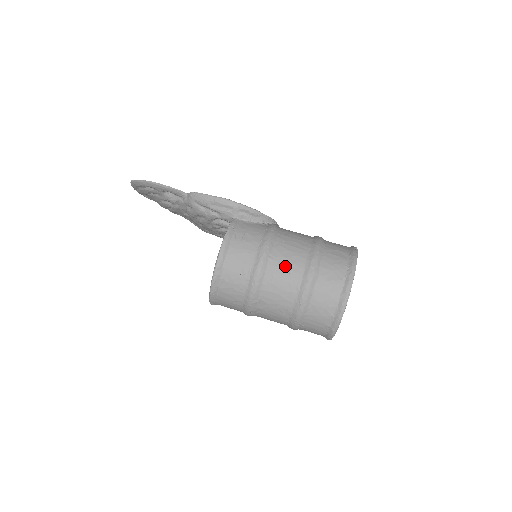
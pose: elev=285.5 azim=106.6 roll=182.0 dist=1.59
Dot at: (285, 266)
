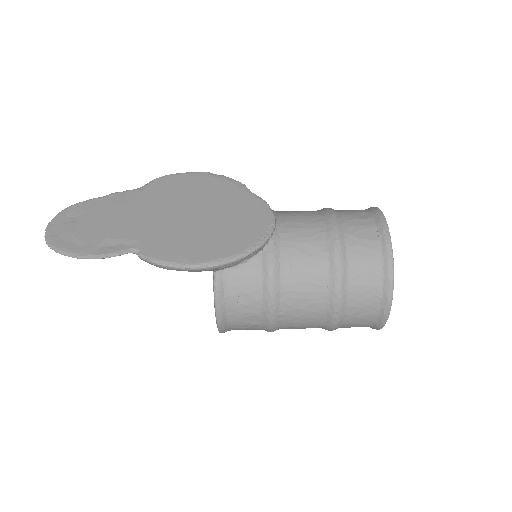
Dot at: (302, 317)
